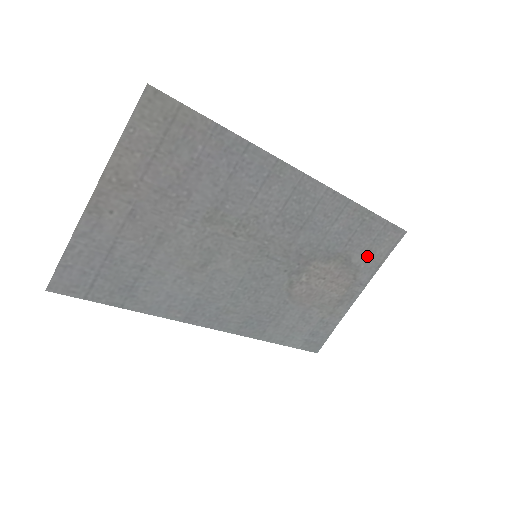
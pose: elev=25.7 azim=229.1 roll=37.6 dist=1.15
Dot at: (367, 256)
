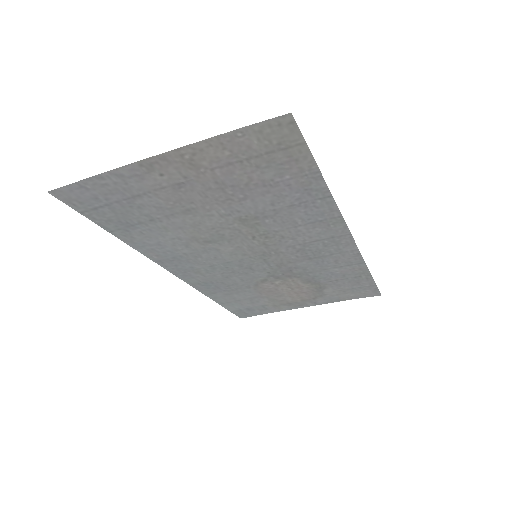
Dot at: (338, 293)
